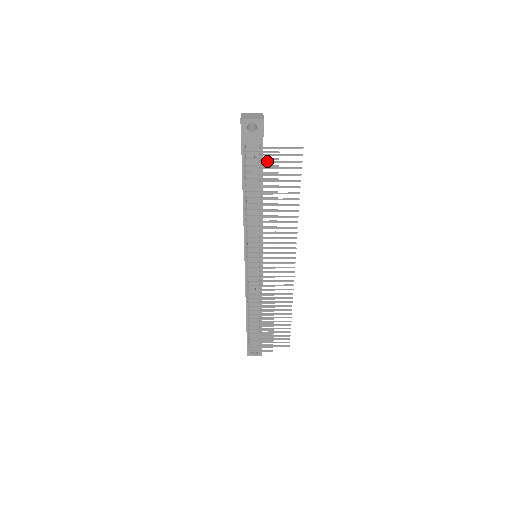
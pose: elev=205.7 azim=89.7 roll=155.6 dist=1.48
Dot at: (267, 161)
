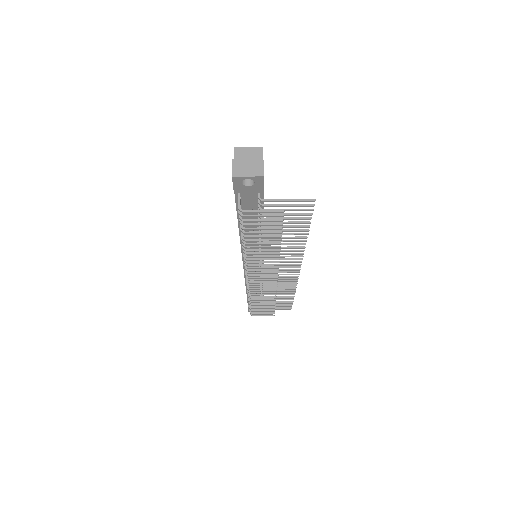
Dot at: occluded
